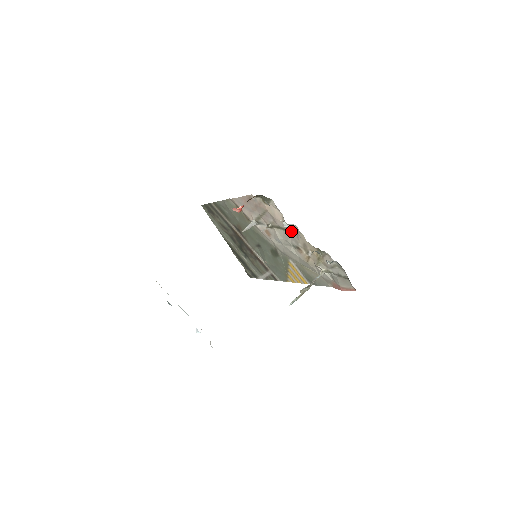
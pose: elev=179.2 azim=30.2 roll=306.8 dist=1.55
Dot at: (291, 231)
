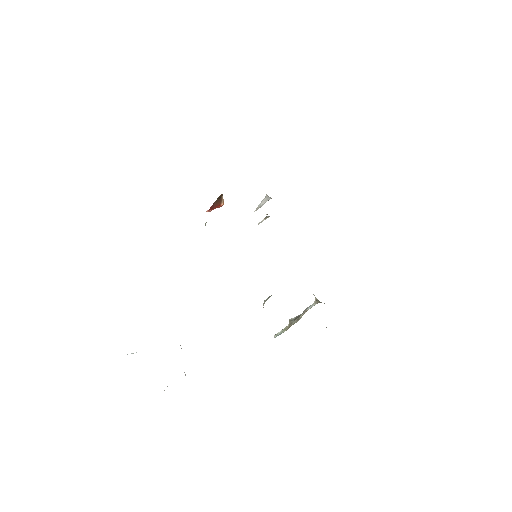
Dot at: occluded
